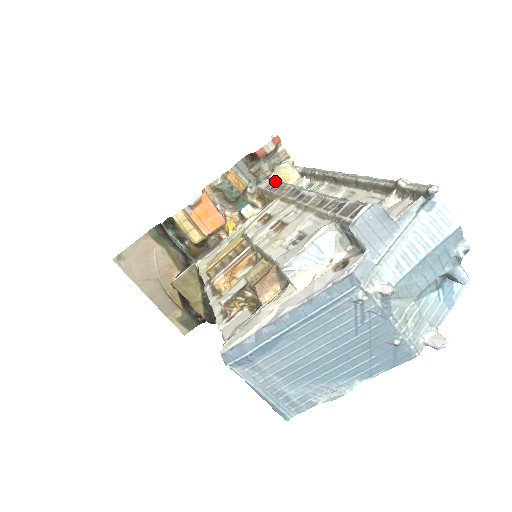
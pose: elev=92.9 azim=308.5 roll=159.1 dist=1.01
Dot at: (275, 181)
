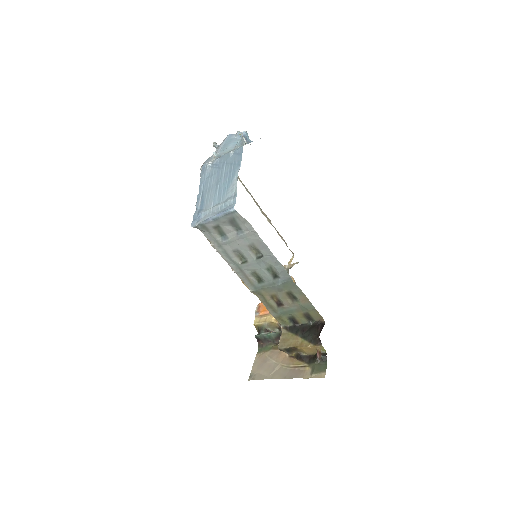
Dot at: occluded
